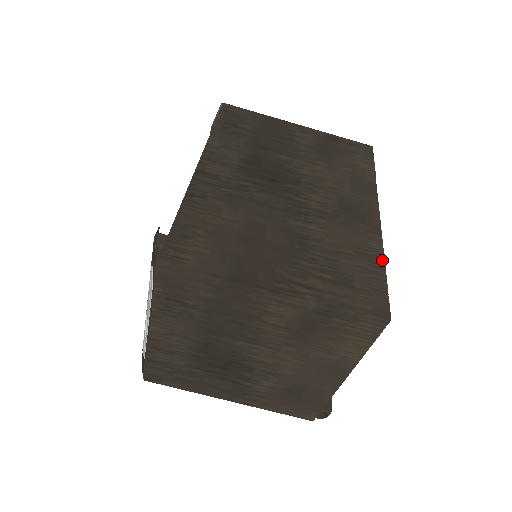
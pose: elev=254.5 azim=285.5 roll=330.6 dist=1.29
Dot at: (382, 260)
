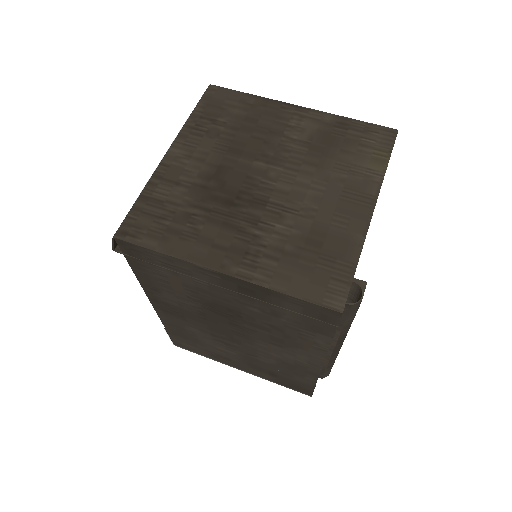
Dot at: occluded
